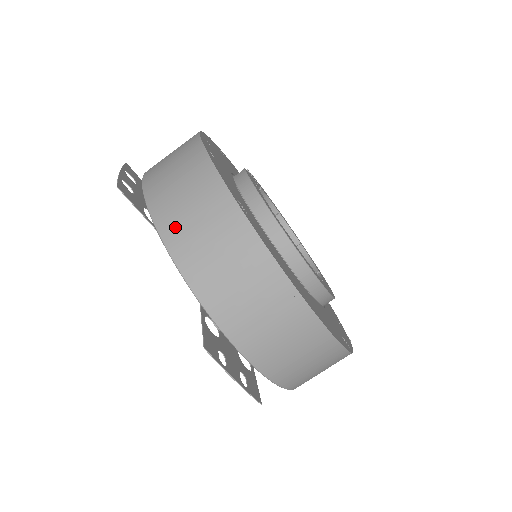
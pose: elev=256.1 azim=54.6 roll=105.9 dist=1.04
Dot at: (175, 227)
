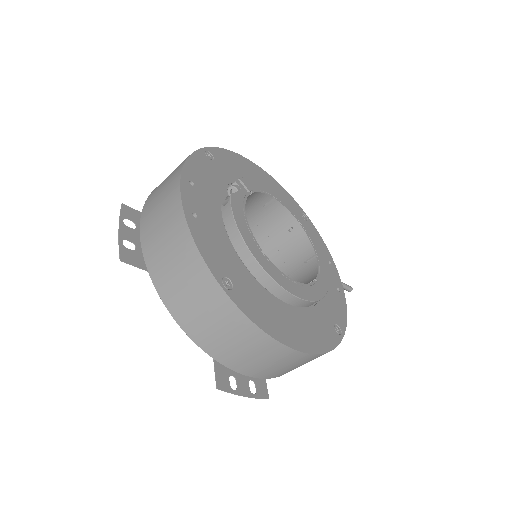
Dot at: (176, 301)
